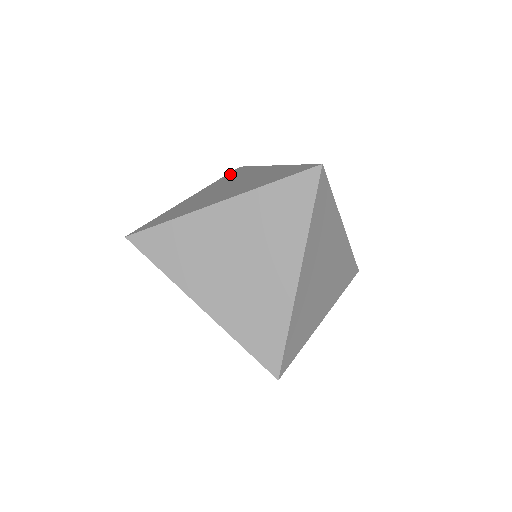
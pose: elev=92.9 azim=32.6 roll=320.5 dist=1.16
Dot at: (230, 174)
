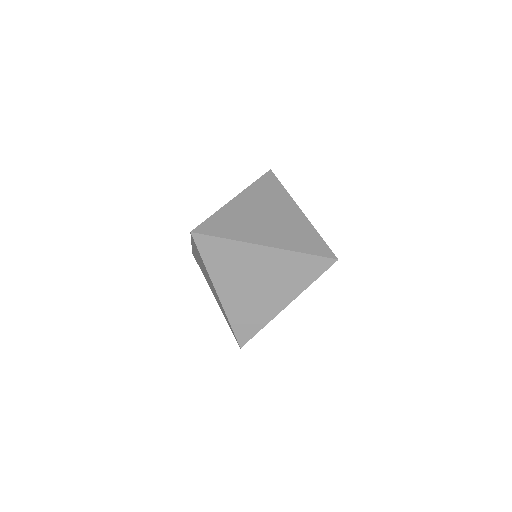
Dot at: occluded
